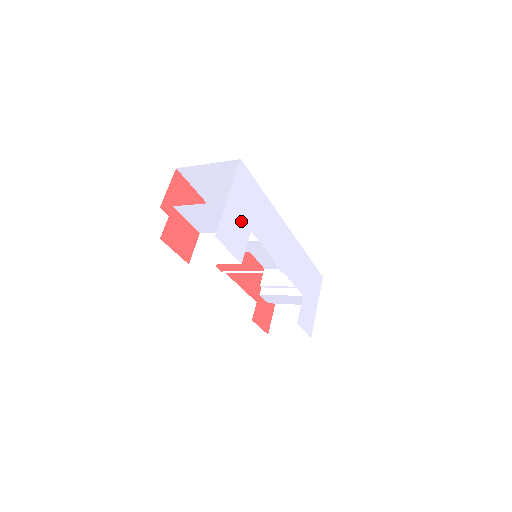
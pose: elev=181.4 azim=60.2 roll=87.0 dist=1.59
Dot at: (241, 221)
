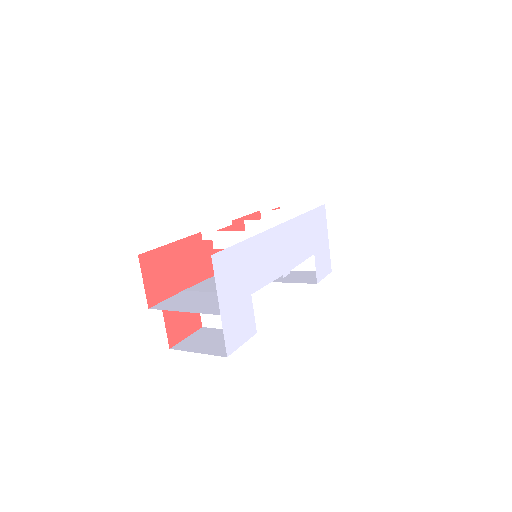
Dot at: (240, 304)
